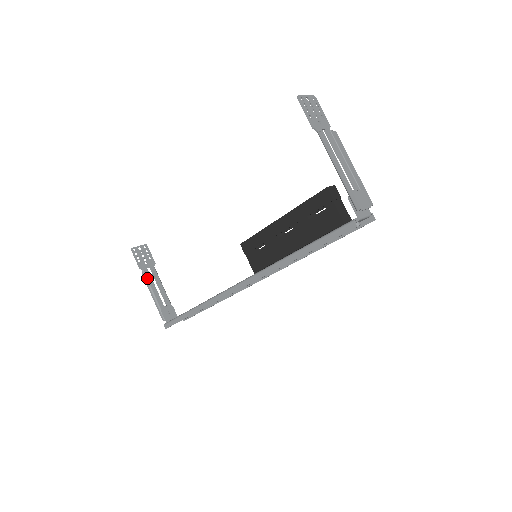
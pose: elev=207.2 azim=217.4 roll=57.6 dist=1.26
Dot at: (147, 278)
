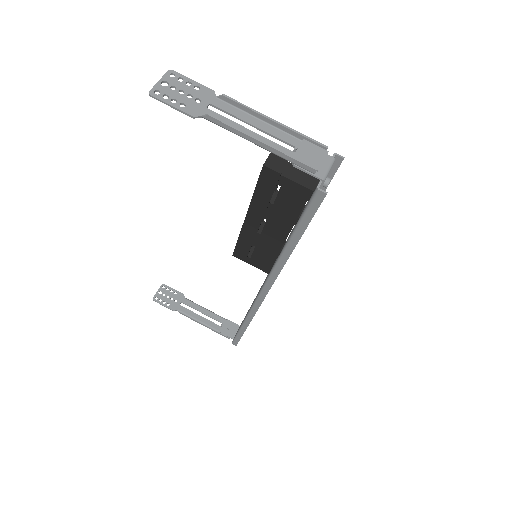
Dot at: (186, 314)
